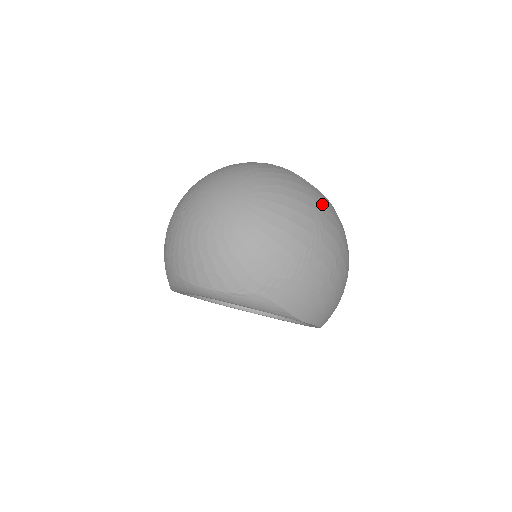
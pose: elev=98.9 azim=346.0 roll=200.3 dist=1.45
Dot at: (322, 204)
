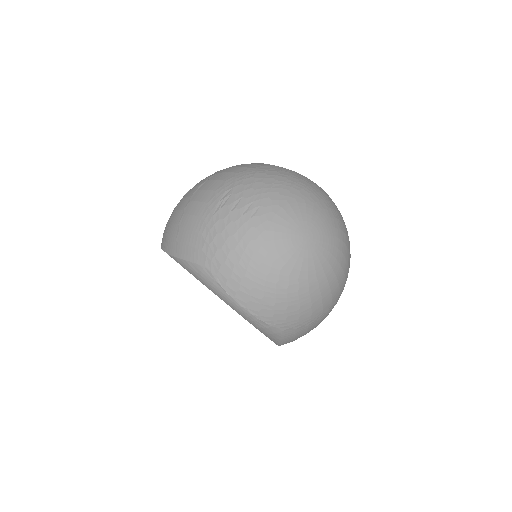
Dot at: occluded
